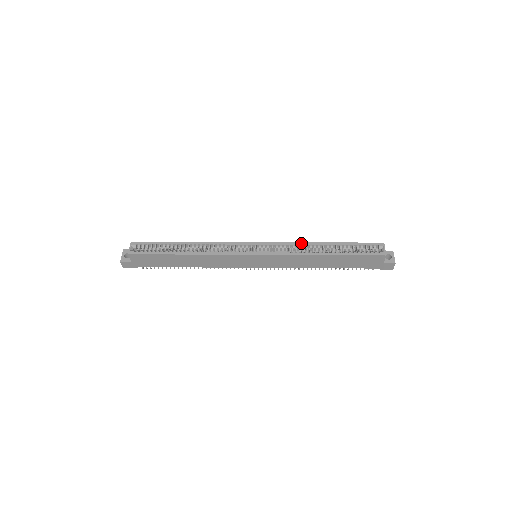
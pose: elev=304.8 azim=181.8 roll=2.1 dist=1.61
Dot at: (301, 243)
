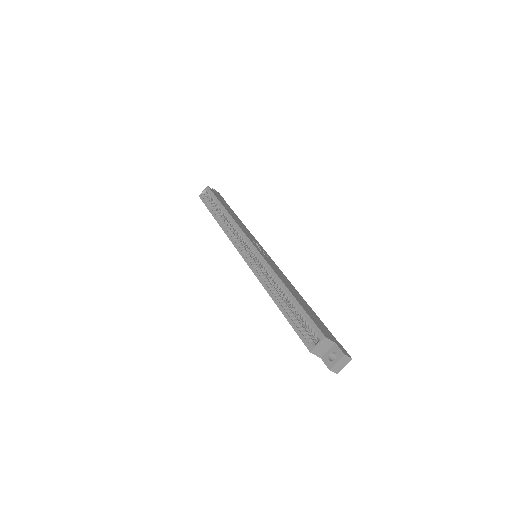
Dot at: (273, 272)
